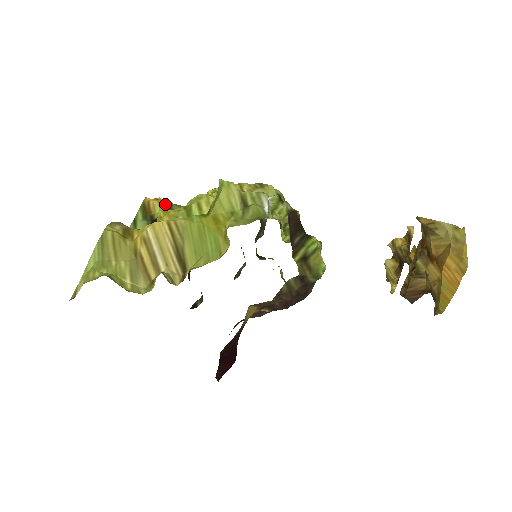
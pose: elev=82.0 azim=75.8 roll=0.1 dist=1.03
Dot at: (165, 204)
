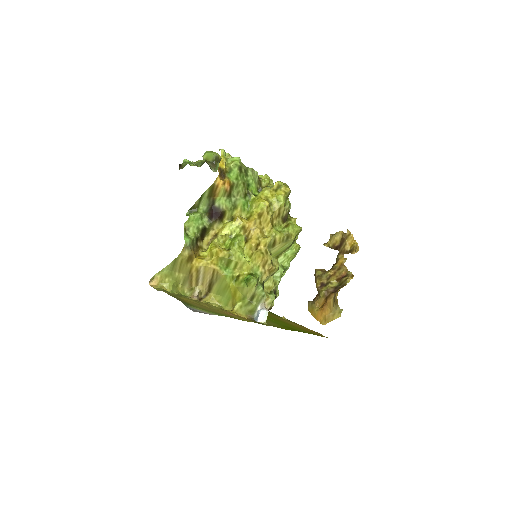
Dot at: (228, 190)
